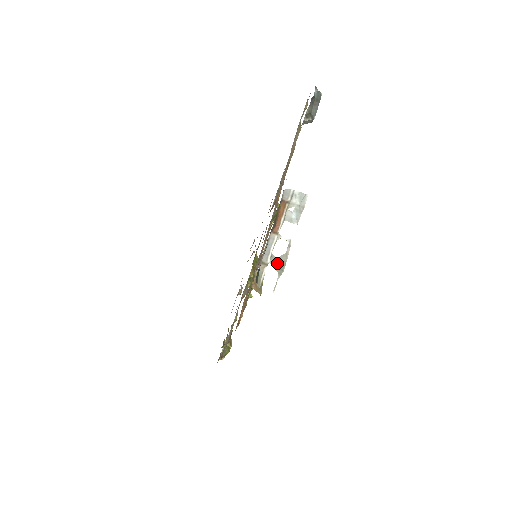
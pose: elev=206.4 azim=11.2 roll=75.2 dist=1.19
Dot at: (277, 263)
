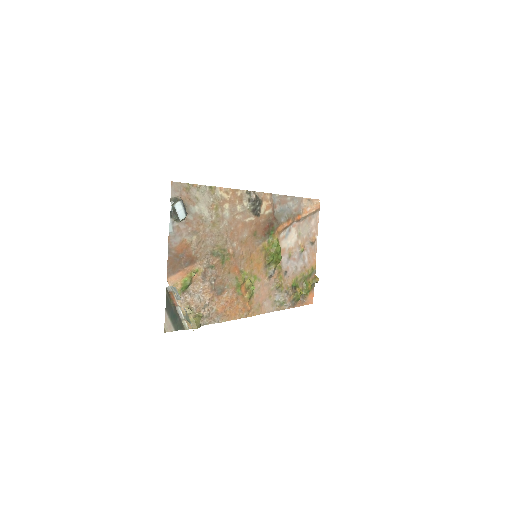
Dot at: (187, 319)
